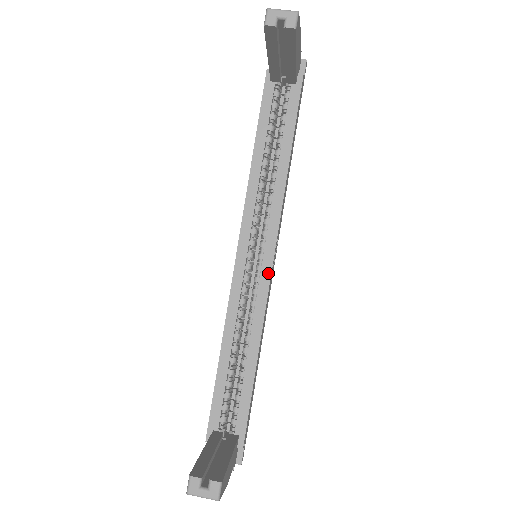
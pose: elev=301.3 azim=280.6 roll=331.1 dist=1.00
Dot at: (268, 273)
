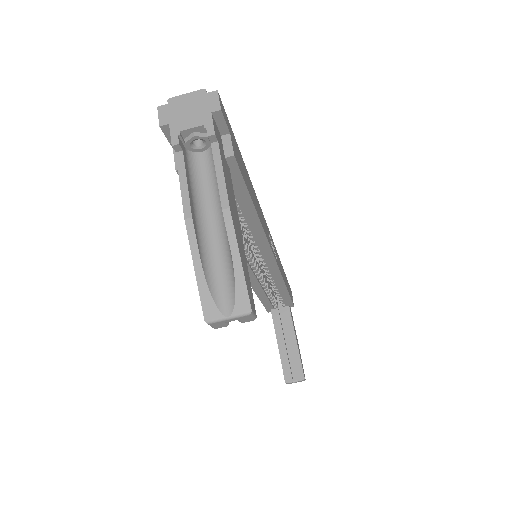
Dot at: (275, 266)
